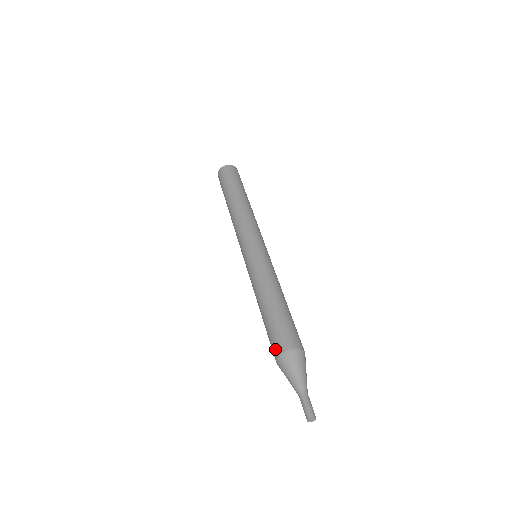
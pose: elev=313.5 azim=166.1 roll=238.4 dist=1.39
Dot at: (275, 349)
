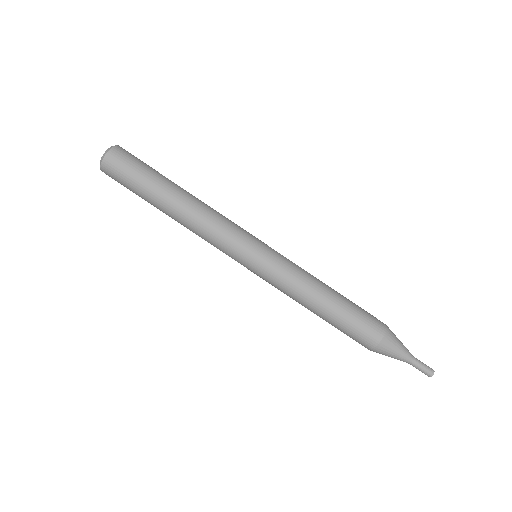
Dot at: (371, 338)
